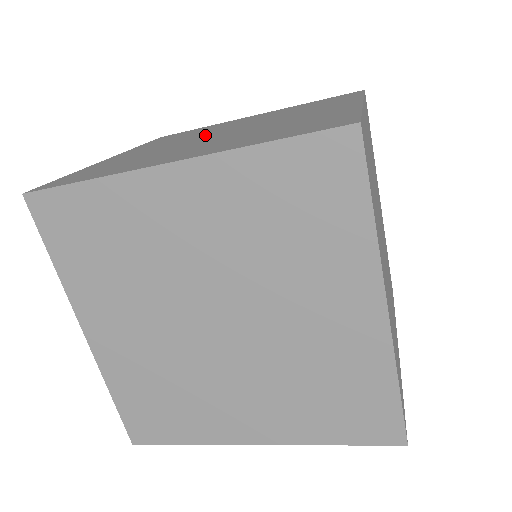
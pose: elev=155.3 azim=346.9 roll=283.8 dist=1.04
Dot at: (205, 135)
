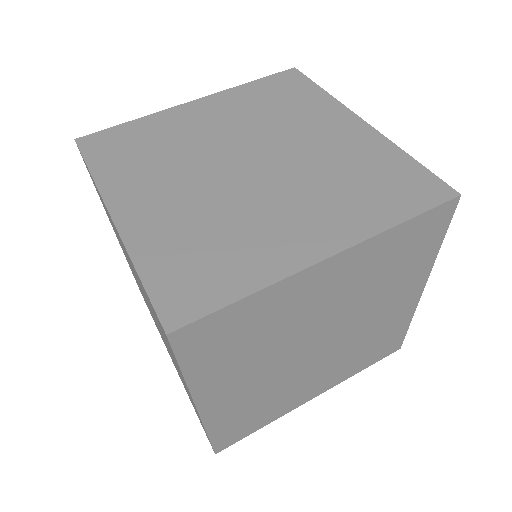
Dot at: (247, 146)
